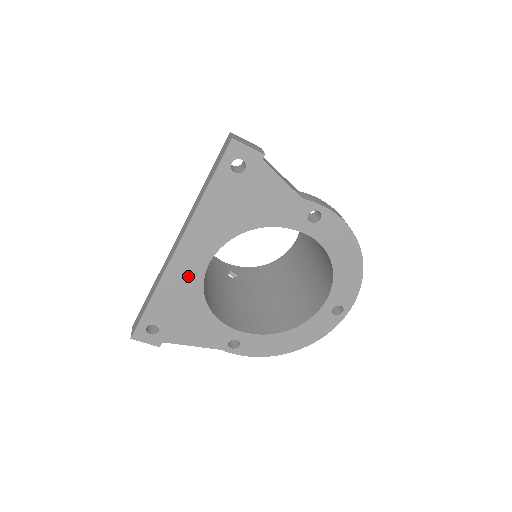
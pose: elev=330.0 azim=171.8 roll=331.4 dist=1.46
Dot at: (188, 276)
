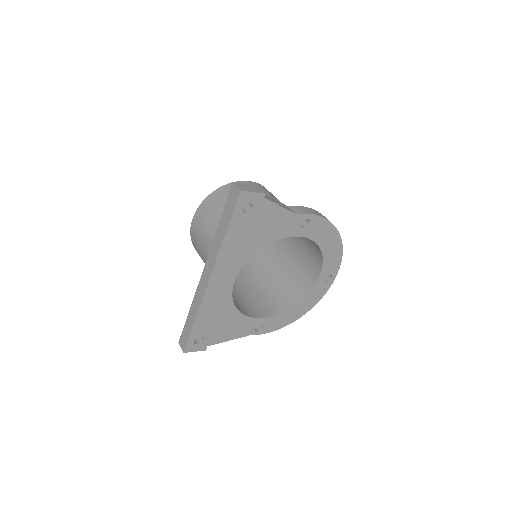
Dot at: (220, 295)
